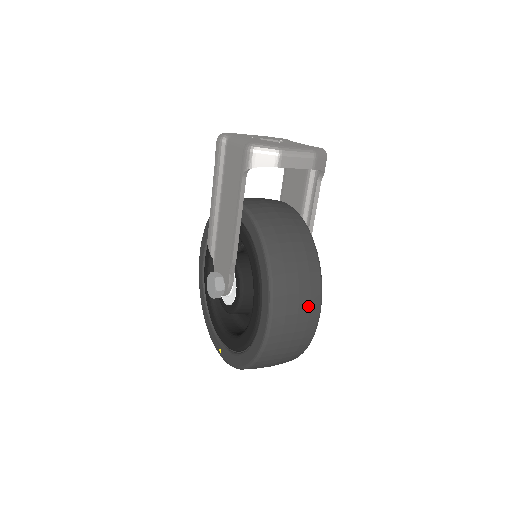
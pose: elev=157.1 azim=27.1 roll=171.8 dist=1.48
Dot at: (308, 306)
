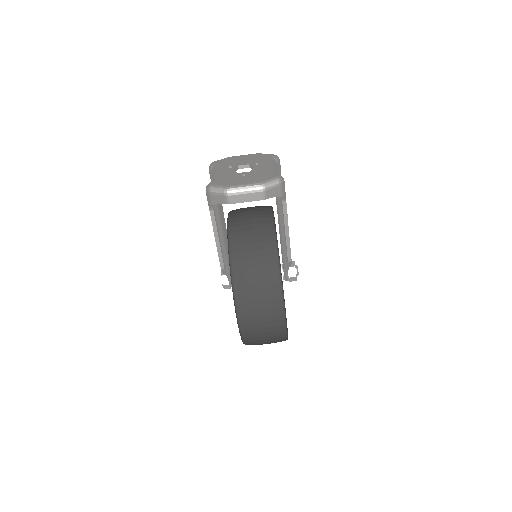
Dot at: (270, 309)
